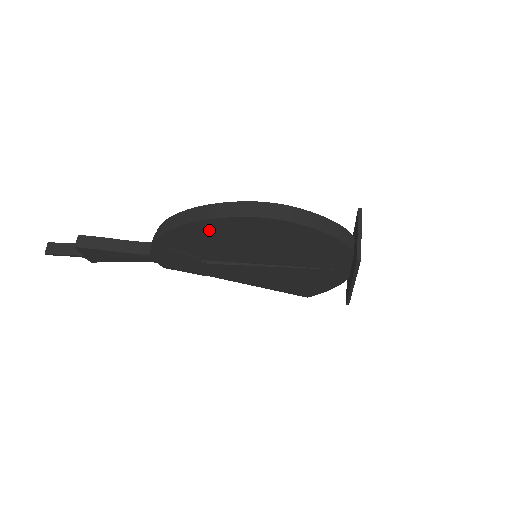
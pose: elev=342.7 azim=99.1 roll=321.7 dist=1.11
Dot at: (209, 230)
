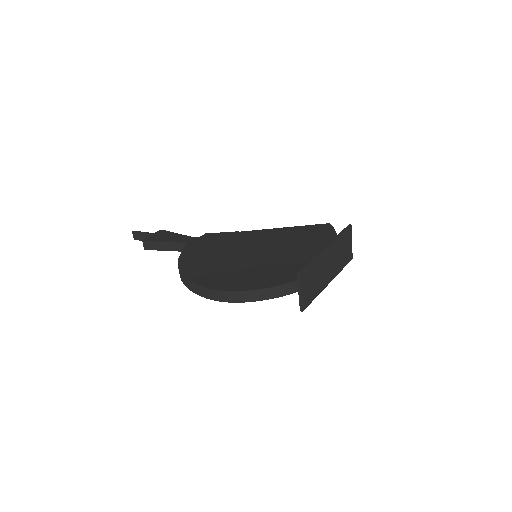
Dot at: occluded
